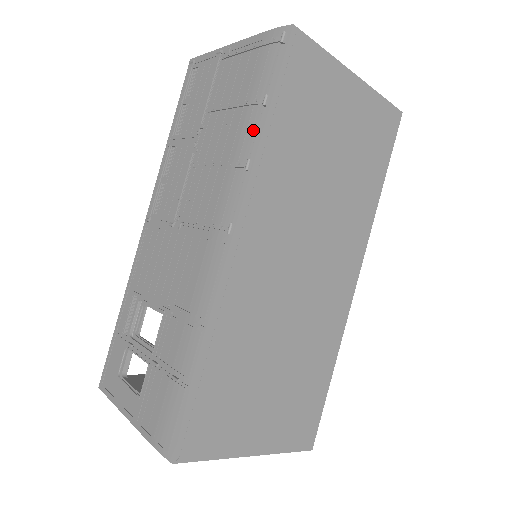
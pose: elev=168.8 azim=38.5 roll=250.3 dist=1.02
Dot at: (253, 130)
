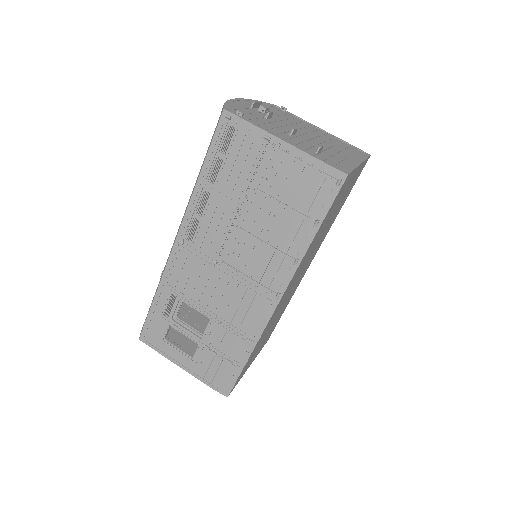
Dot at: (302, 238)
